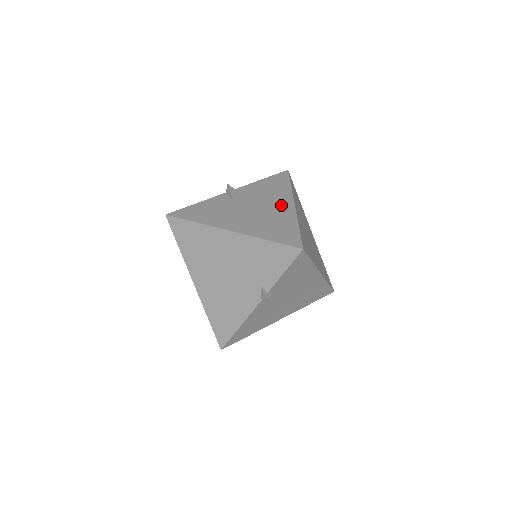
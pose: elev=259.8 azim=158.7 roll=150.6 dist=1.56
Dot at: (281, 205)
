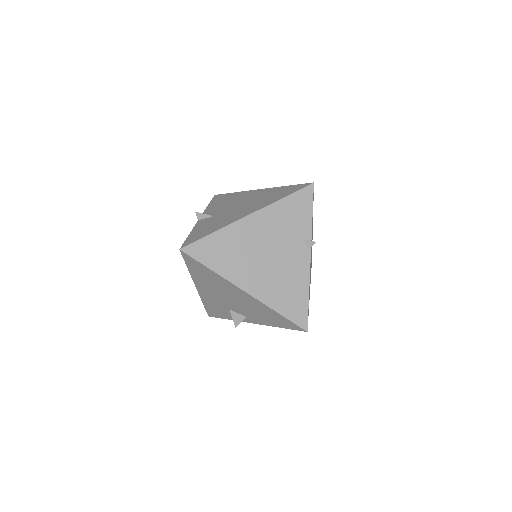
Dot at: (252, 194)
